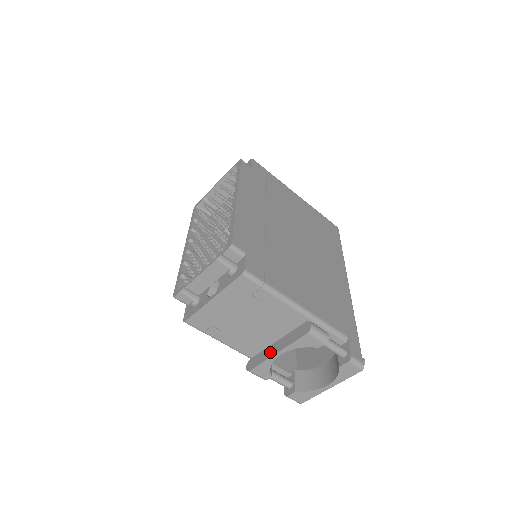
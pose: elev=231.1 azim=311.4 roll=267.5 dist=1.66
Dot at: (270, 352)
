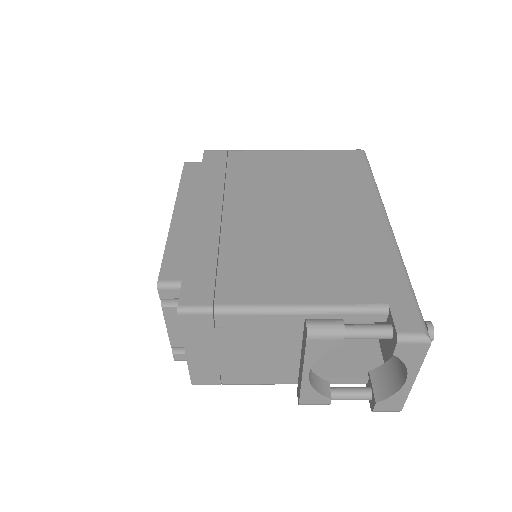
Dot at: (300, 374)
